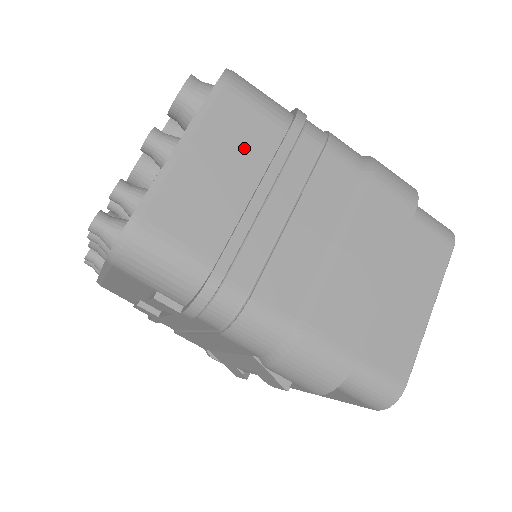
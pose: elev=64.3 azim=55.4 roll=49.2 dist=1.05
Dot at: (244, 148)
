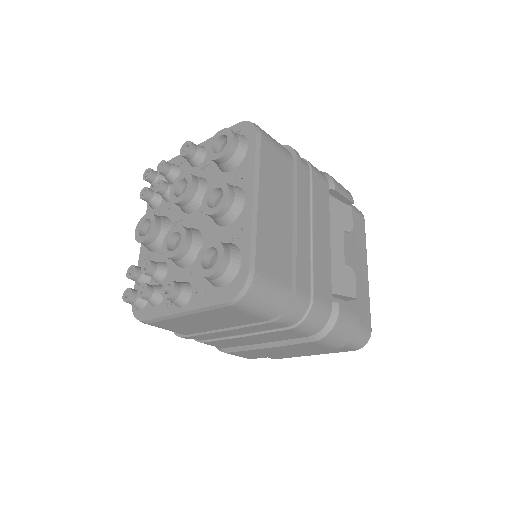
Dot at: (228, 320)
